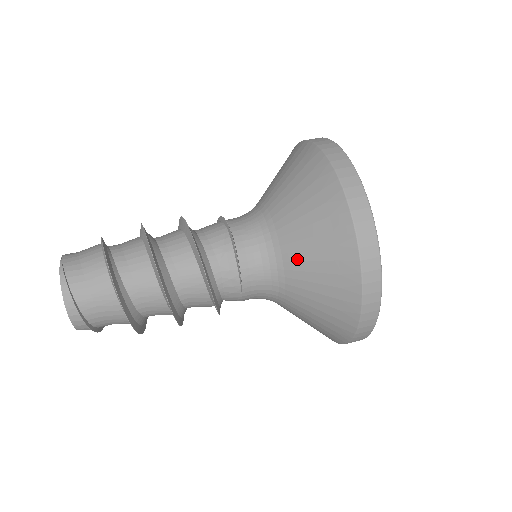
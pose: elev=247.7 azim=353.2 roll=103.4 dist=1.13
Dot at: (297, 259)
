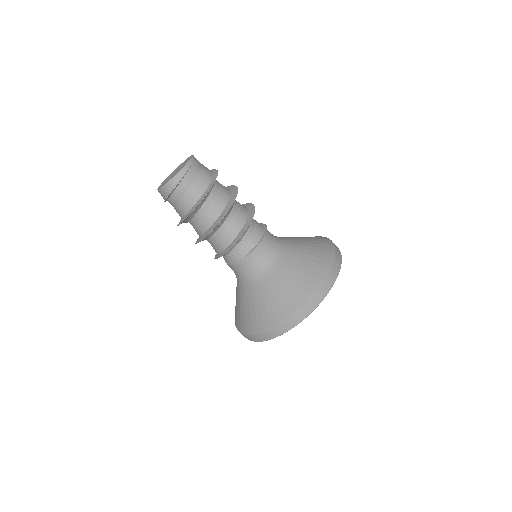
Dot at: (286, 268)
